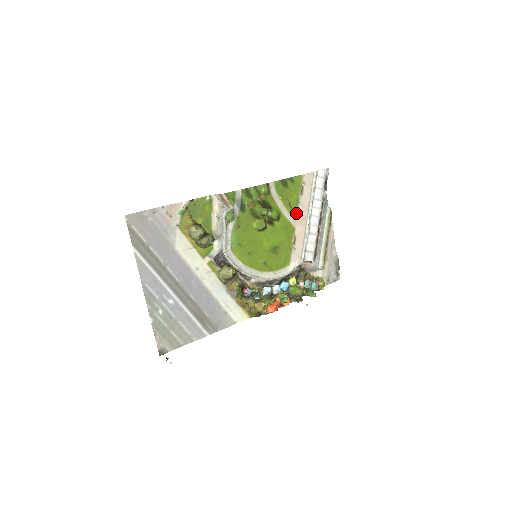
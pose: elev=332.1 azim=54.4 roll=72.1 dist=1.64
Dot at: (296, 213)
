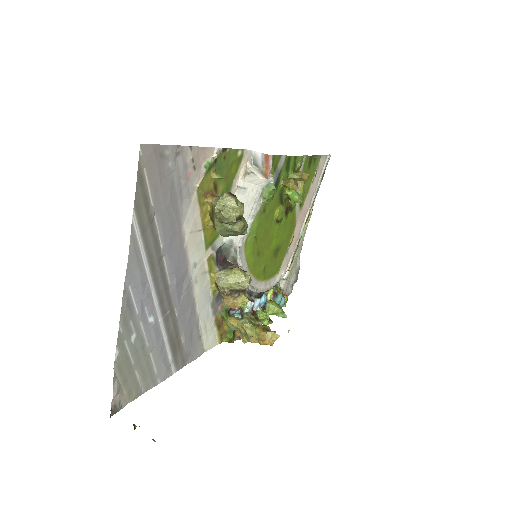
Dot at: (302, 205)
